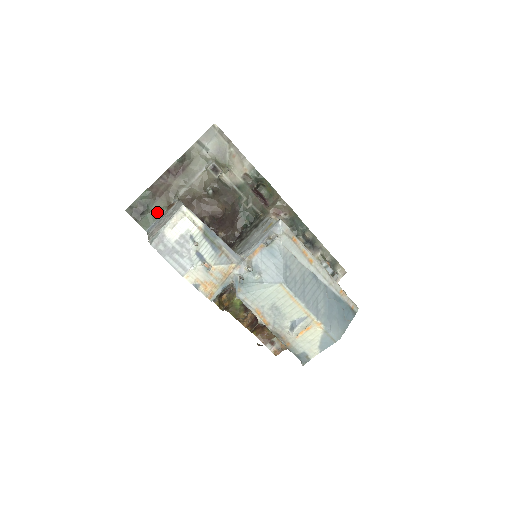
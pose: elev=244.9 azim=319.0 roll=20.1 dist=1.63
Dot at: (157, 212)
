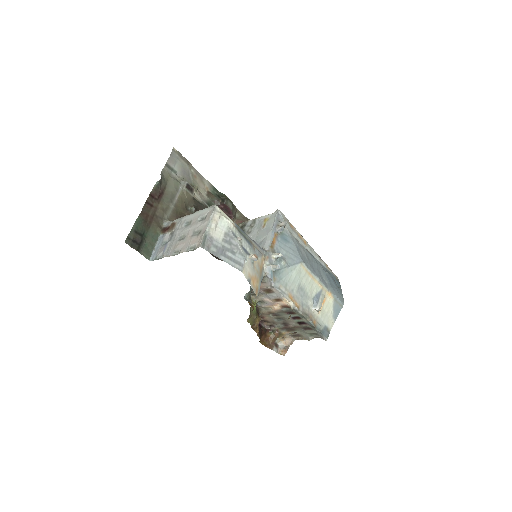
Dot at: (153, 239)
